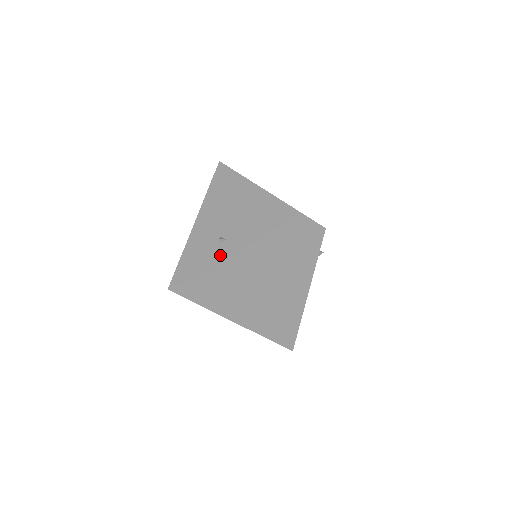
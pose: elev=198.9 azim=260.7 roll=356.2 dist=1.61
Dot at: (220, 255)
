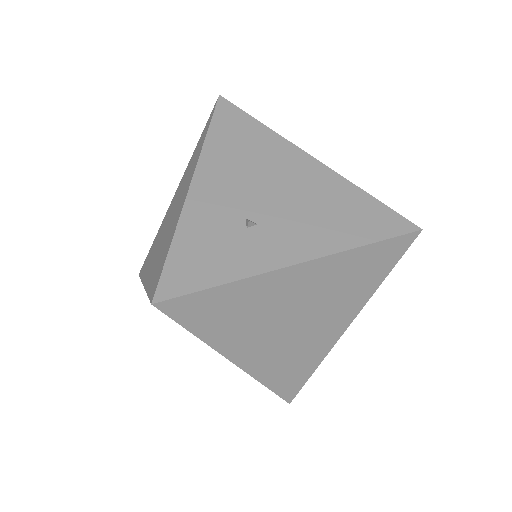
Dot at: (251, 250)
